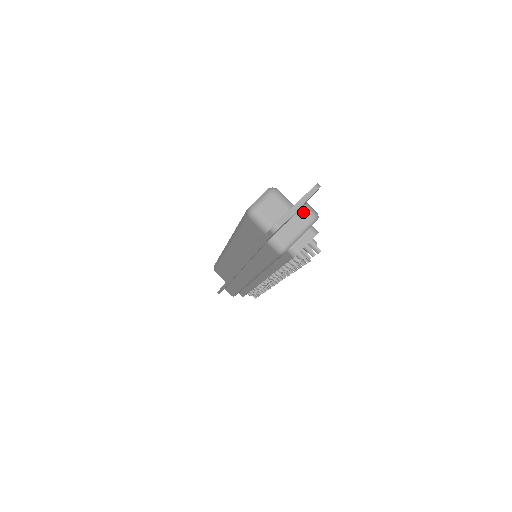
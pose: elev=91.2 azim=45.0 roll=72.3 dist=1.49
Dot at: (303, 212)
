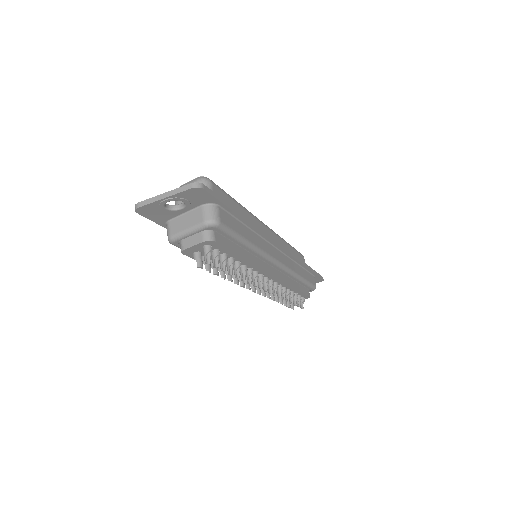
Dot at: (200, 211)
